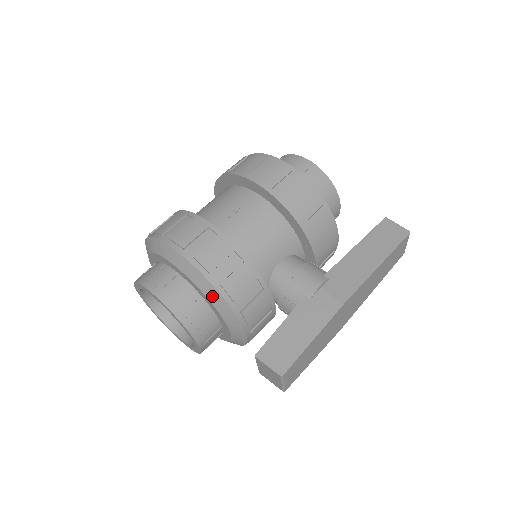
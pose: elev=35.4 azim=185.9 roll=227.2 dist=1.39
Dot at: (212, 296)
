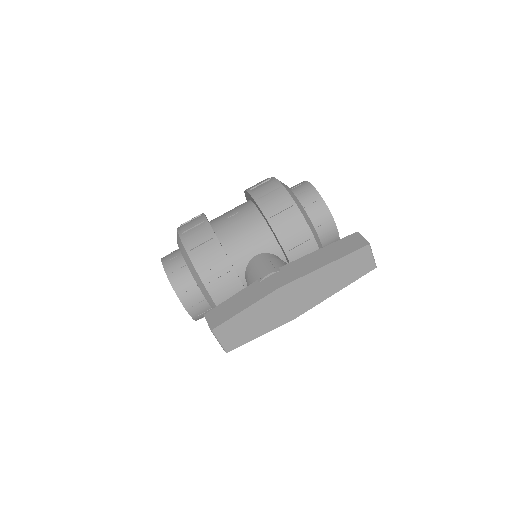
Dot at: (191, 268)
